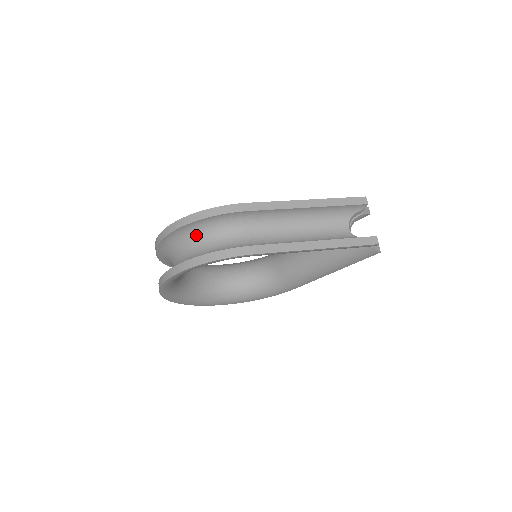
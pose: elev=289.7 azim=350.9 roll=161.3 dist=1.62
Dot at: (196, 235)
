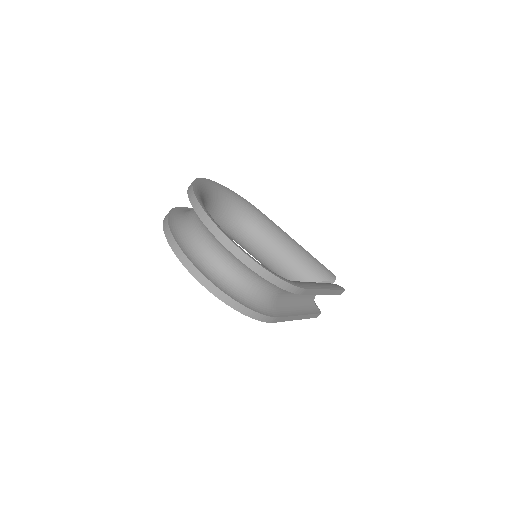
Dot at: (256, 275)
